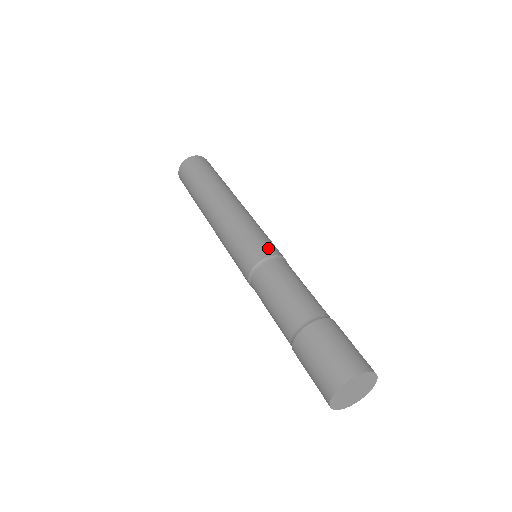
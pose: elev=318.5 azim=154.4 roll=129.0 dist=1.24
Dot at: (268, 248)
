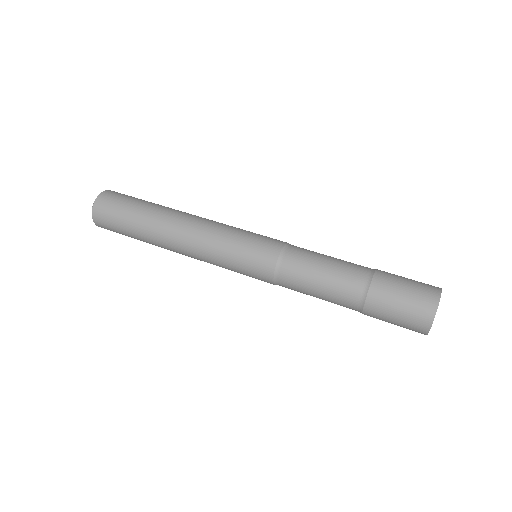
Dot at: (269, 248)
